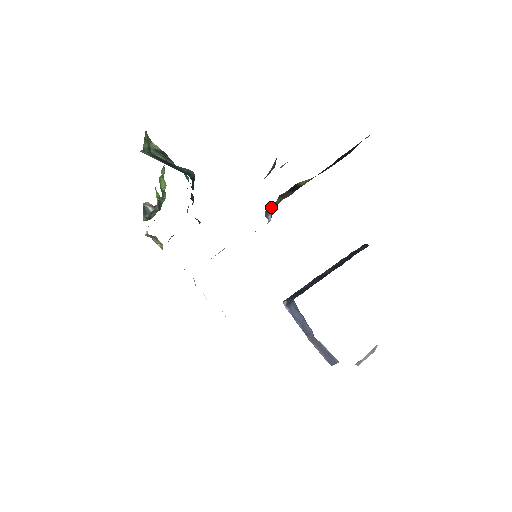
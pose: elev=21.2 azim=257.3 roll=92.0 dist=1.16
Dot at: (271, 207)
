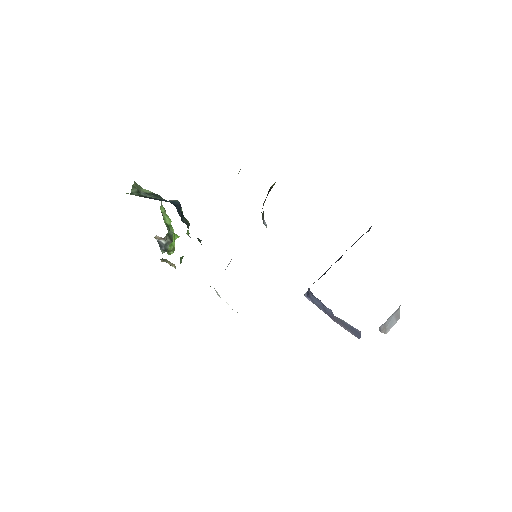
Dot at: (263, 215)
